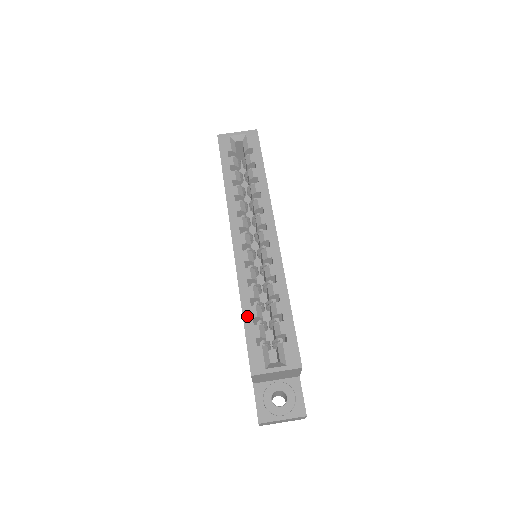
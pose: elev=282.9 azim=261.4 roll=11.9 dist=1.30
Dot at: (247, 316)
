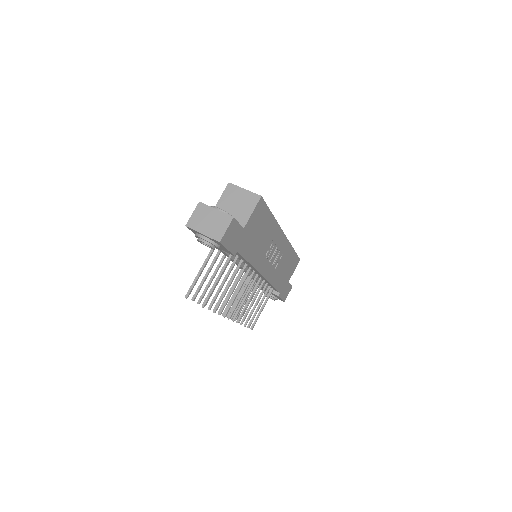
Dot at: occluded
